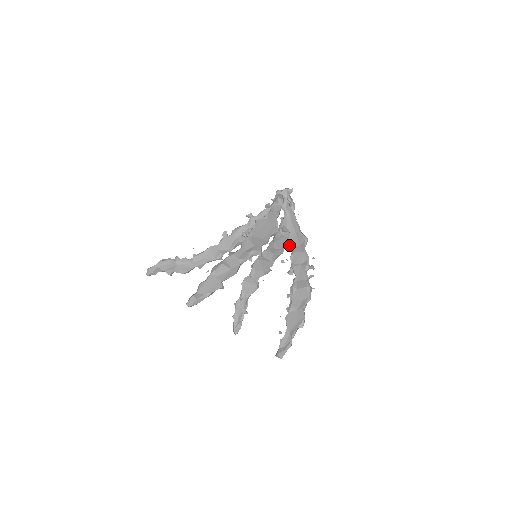
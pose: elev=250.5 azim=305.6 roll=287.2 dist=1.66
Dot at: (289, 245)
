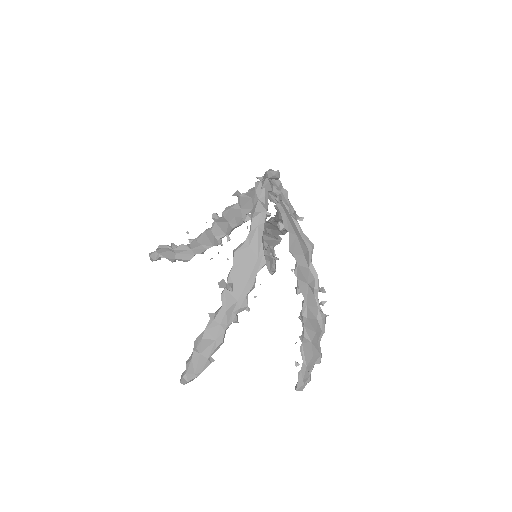
Dot at: (291, 252)
